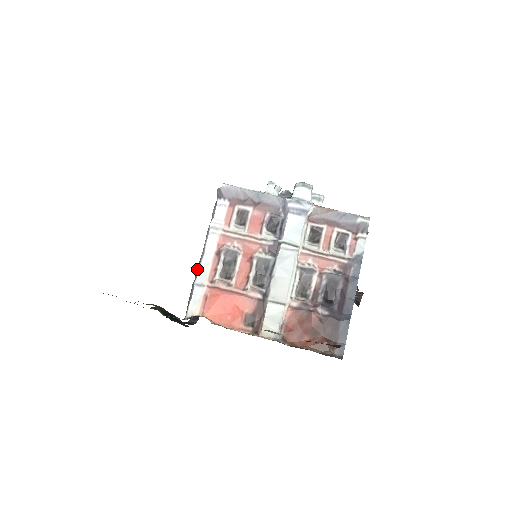
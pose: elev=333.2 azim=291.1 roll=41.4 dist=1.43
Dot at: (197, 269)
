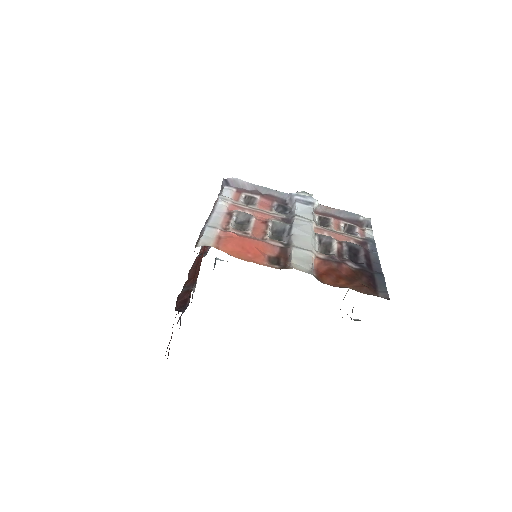
Dot at: (207, 220)
